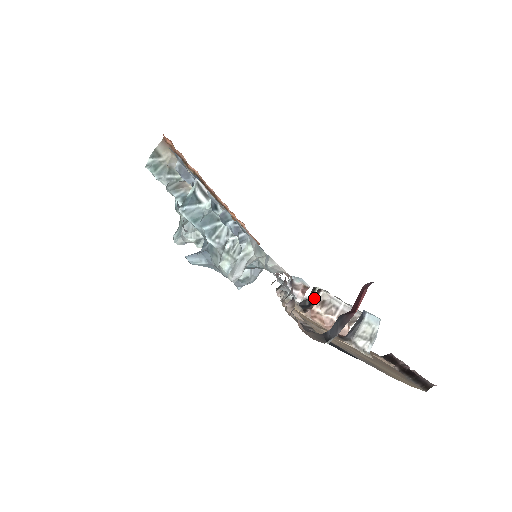
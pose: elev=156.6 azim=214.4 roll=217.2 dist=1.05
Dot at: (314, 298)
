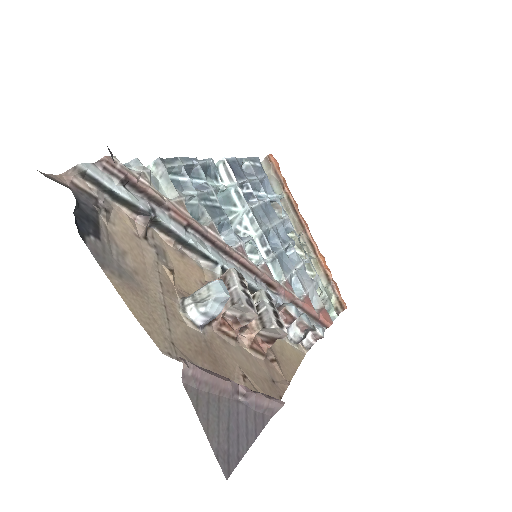
Dot at: occluded
